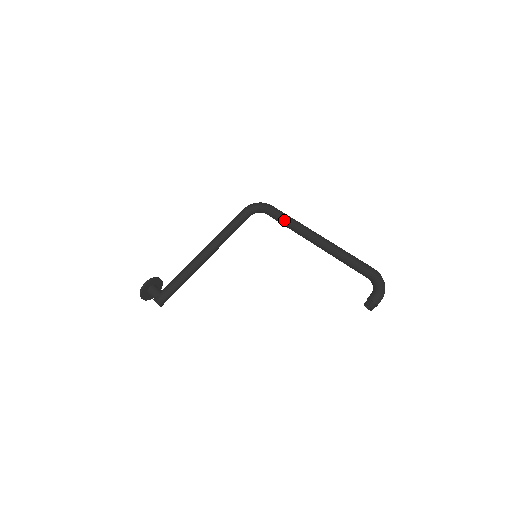
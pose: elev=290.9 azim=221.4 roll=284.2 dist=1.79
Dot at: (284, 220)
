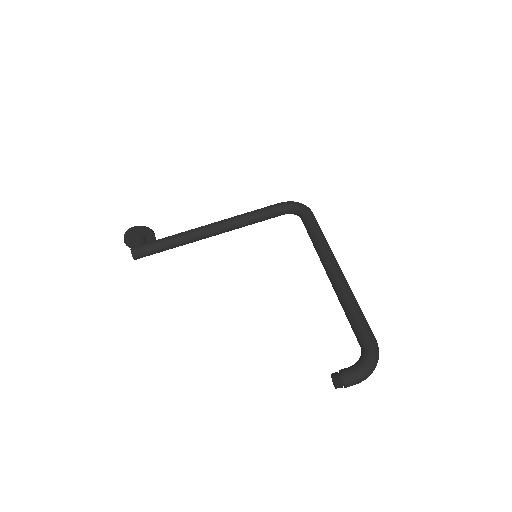
Dot at: (312, 232)
